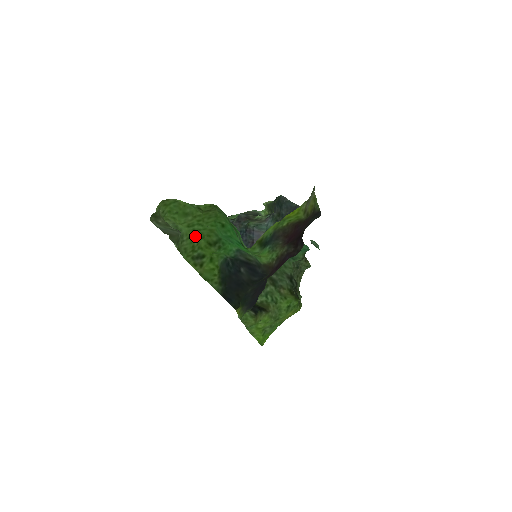
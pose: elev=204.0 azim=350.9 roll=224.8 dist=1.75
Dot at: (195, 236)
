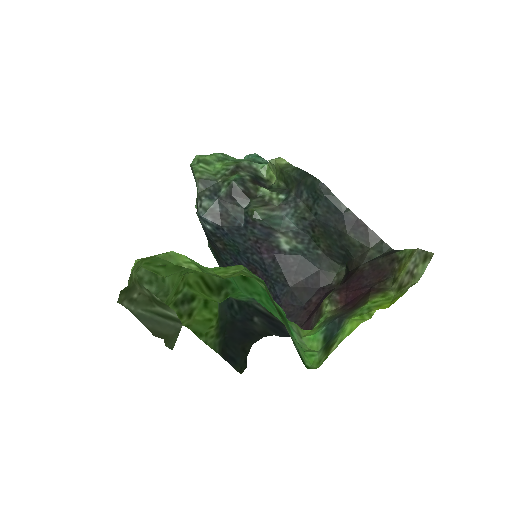
Dot at: occluded
